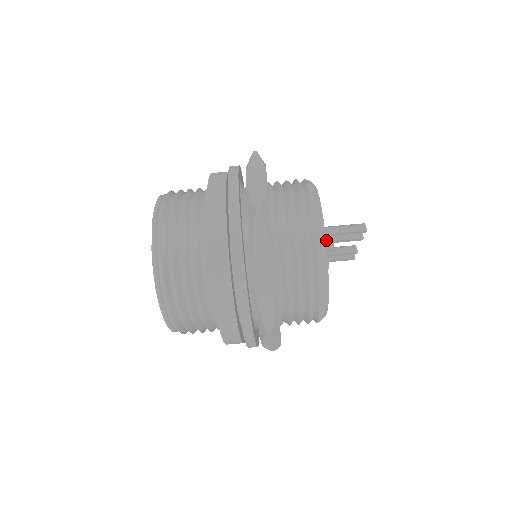
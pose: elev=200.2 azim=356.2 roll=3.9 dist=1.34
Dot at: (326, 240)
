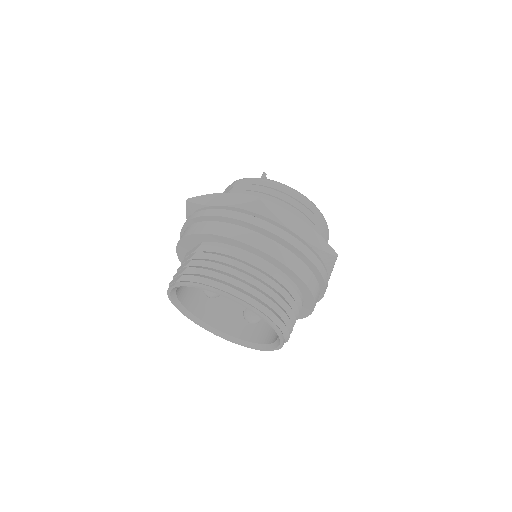
Dot at: occluded
